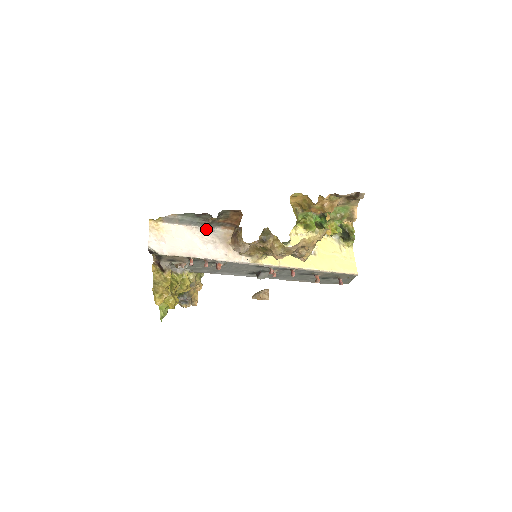
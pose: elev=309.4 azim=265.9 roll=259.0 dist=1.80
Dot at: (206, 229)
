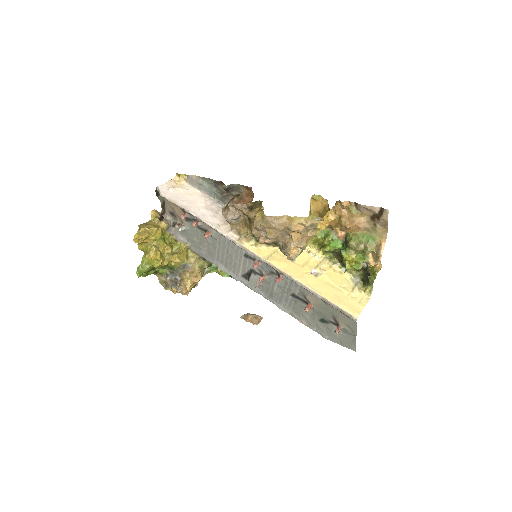
Dot at: (219, 203)
